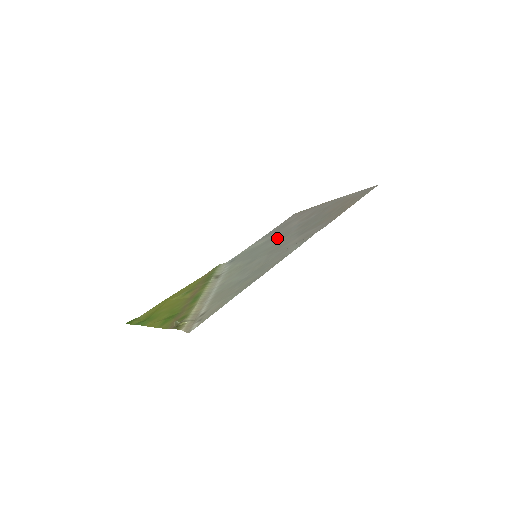
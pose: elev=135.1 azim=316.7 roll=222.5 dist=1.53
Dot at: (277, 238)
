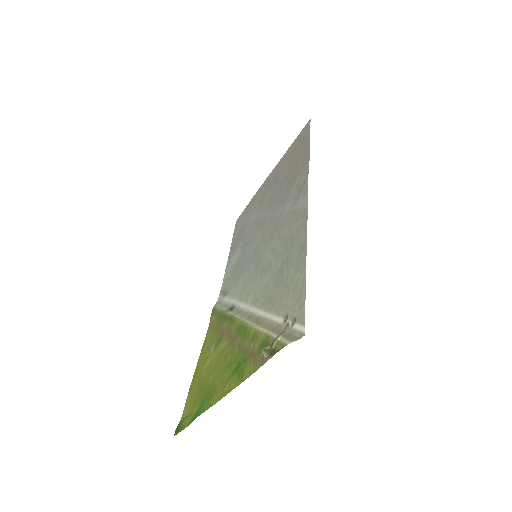
Dot at: (254, 235)
